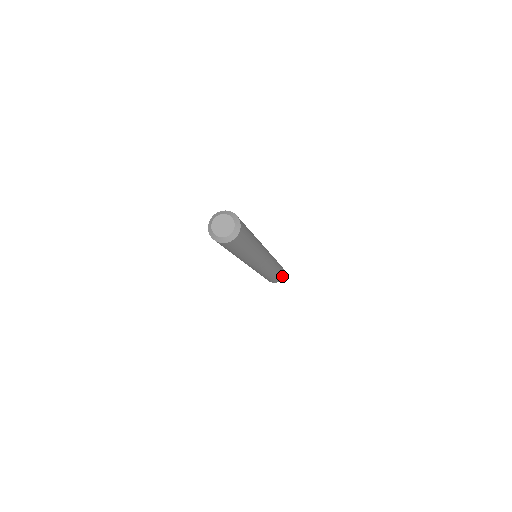
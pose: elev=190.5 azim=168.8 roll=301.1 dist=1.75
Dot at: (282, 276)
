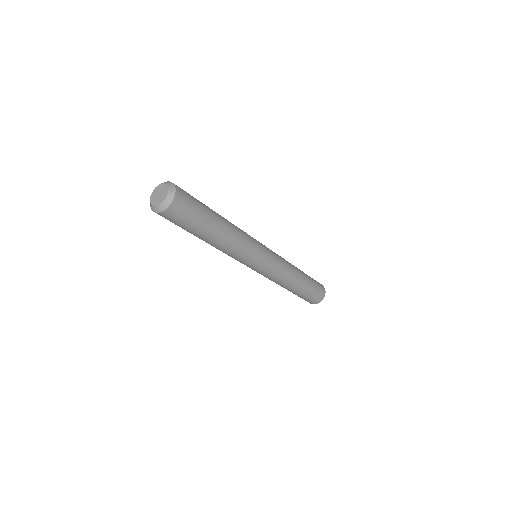
Dot at: (320, 285)
